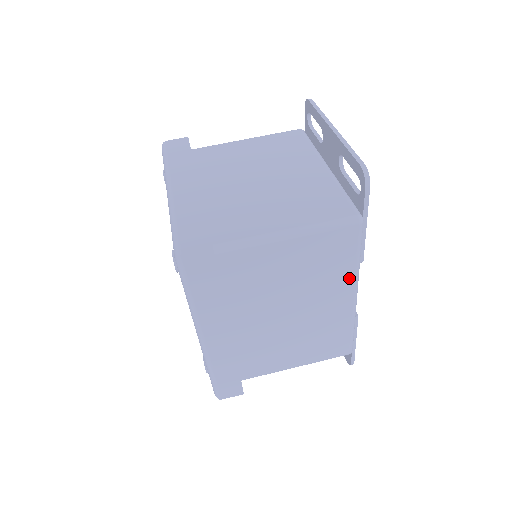
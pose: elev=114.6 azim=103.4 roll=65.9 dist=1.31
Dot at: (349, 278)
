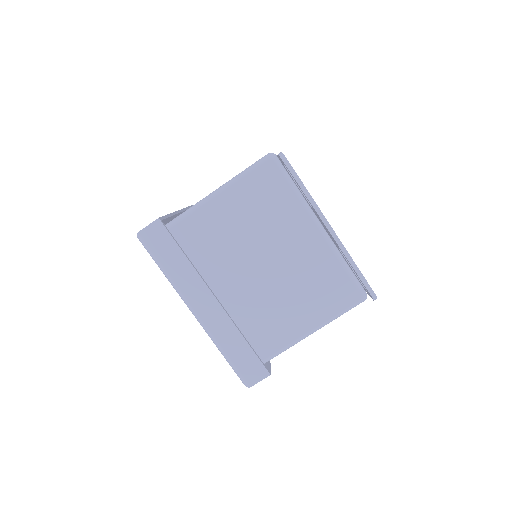
Dot at: occluded
